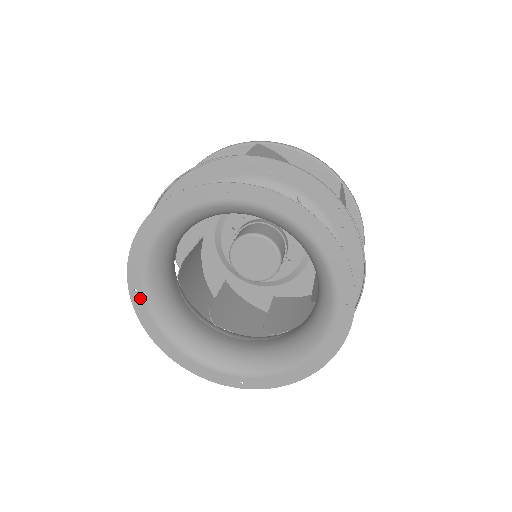
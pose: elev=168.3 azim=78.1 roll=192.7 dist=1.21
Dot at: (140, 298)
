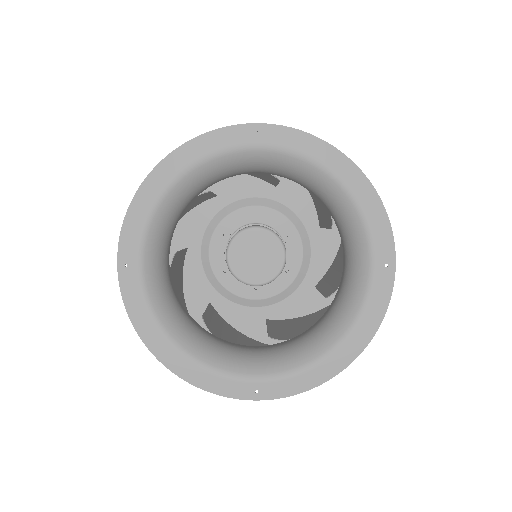
Dot at: (131, 276)
